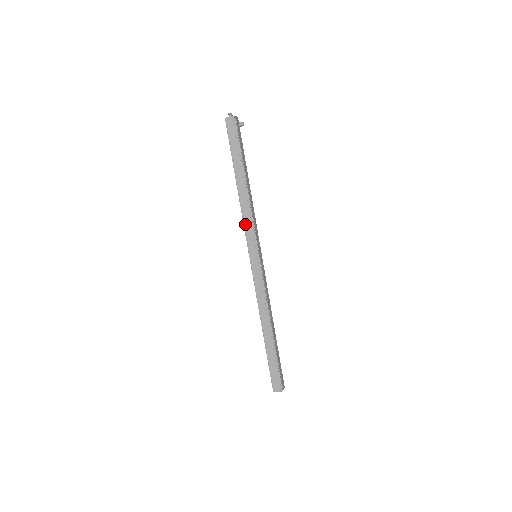
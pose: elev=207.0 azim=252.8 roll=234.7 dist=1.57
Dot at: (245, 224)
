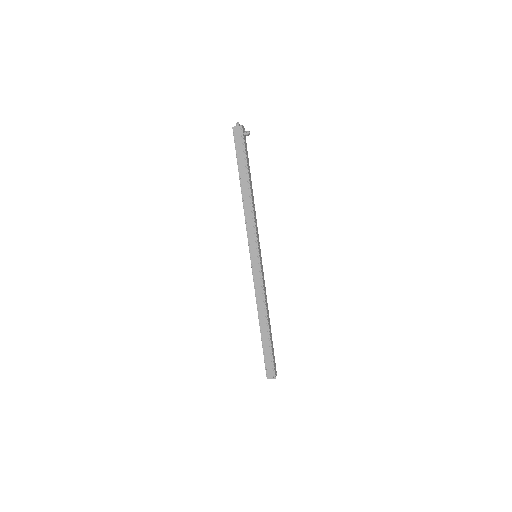
Dot at: (247, 227)
